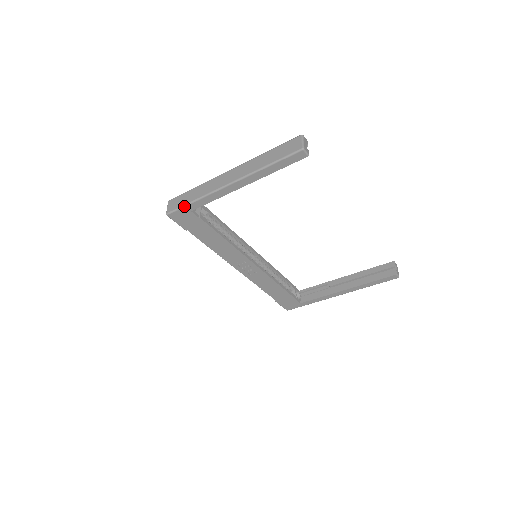
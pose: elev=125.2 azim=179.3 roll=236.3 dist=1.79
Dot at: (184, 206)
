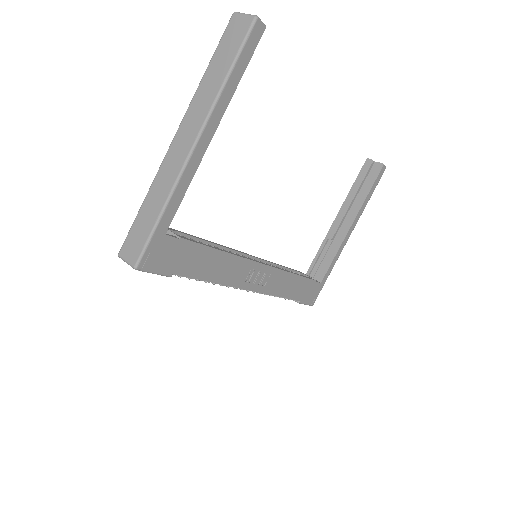
Dot at: (153, 232)
